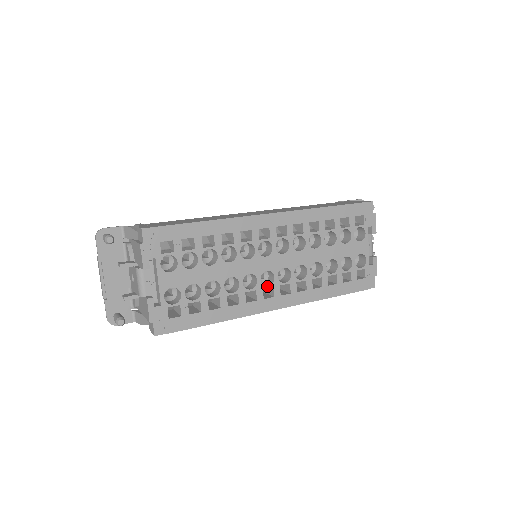
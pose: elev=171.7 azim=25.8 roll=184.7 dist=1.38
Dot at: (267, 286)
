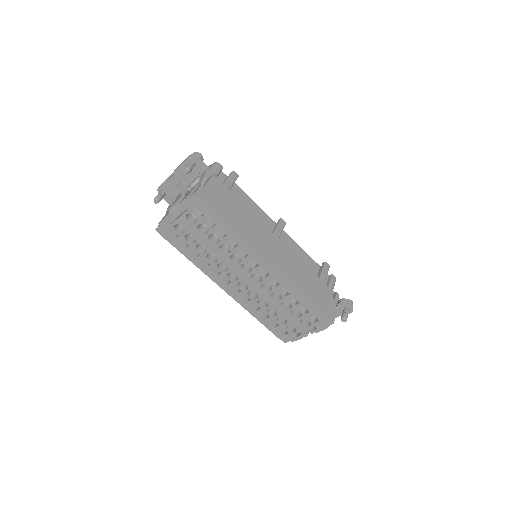
Dot at: (229, 278)
